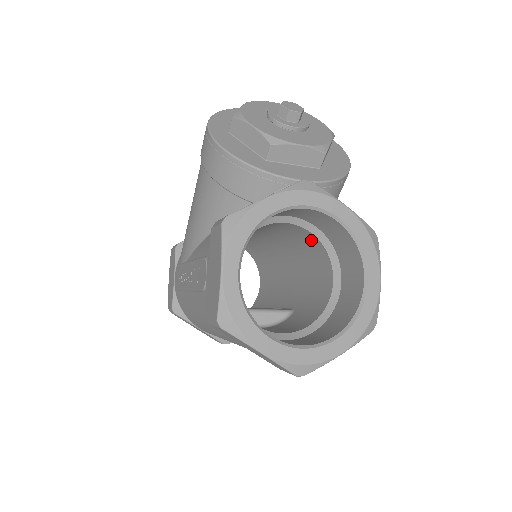
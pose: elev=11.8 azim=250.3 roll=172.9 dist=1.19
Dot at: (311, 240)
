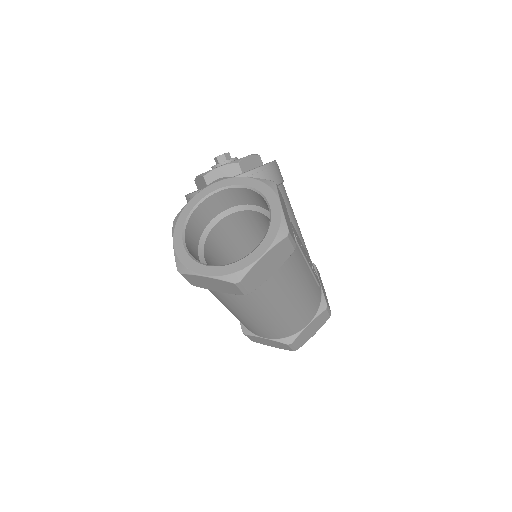
Dot at: (260, 217)
